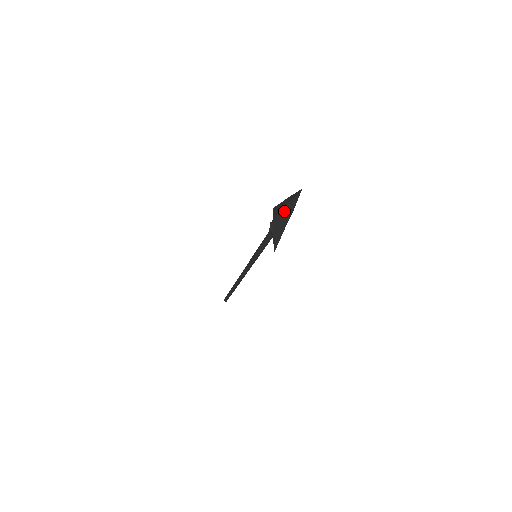
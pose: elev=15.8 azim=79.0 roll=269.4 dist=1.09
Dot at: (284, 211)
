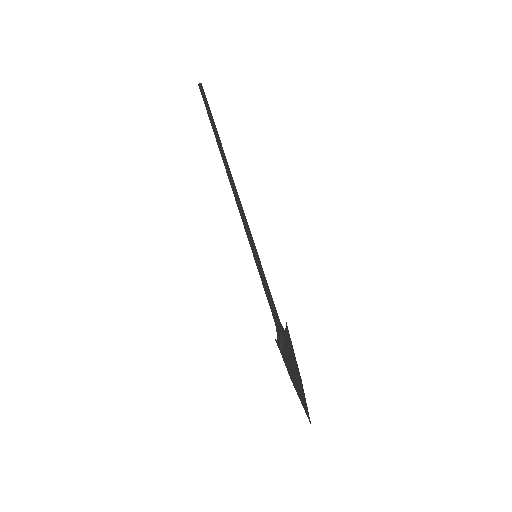
Dot at: (293, 385)
